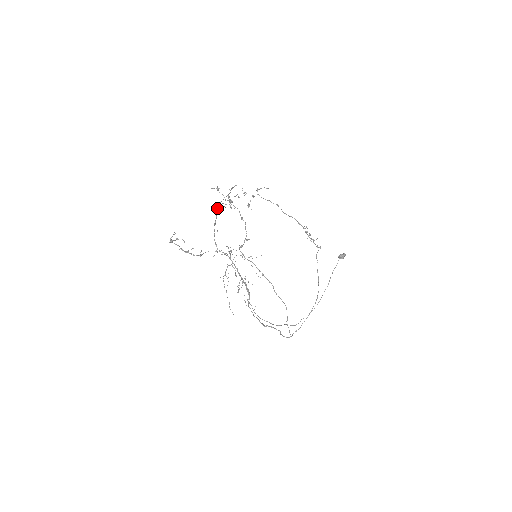
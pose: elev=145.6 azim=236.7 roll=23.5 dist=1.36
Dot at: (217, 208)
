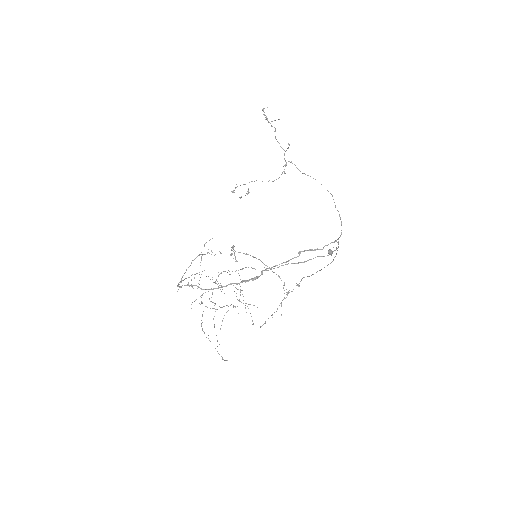
Dot at: (186, 269)
